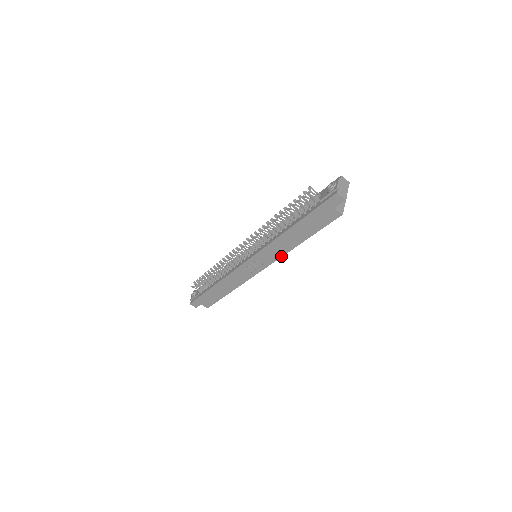
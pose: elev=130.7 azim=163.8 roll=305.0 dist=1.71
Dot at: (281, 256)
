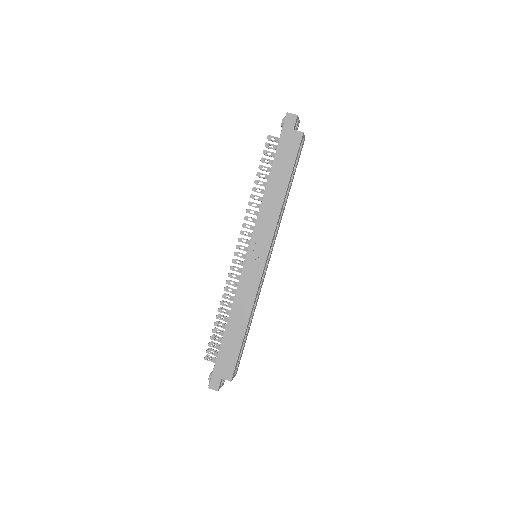
Dot at: (276, 224)
